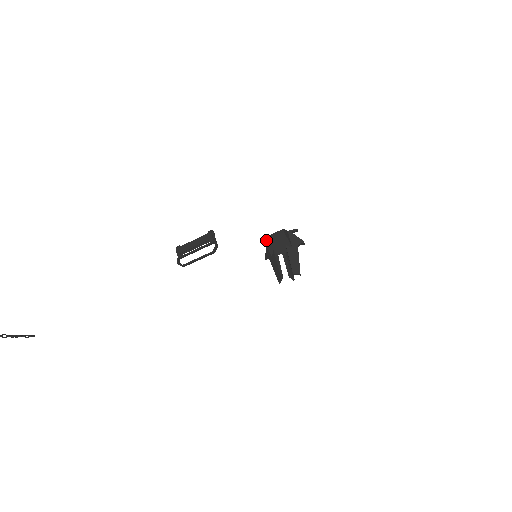
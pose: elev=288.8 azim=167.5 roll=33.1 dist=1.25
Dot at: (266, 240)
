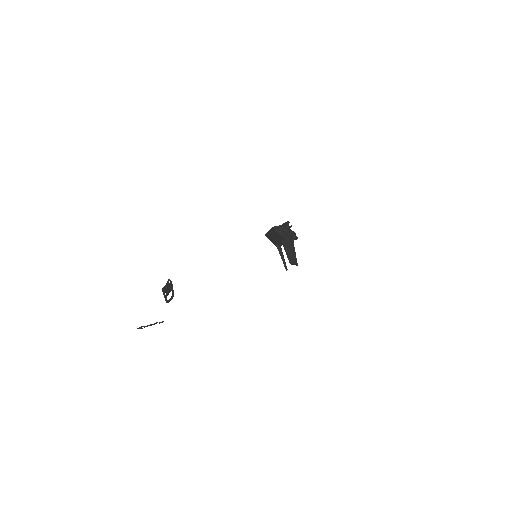
Dot at: (267, 236)
